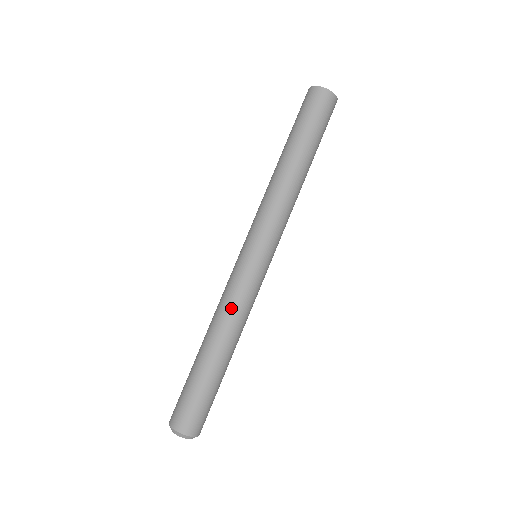
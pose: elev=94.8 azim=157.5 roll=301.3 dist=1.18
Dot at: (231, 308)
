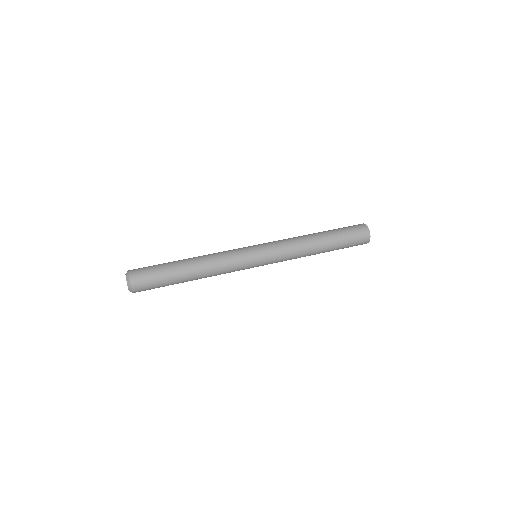
Dot at: (218, 254)
